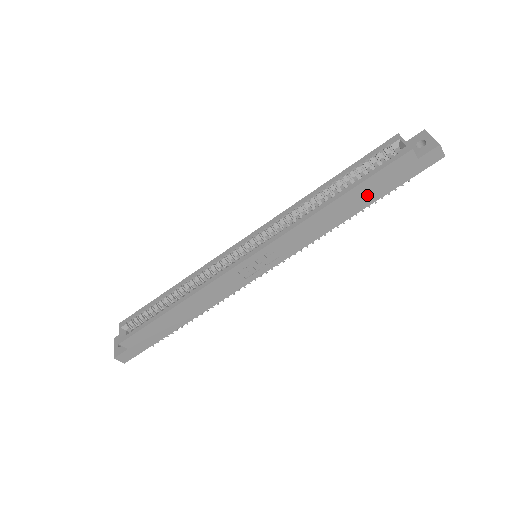
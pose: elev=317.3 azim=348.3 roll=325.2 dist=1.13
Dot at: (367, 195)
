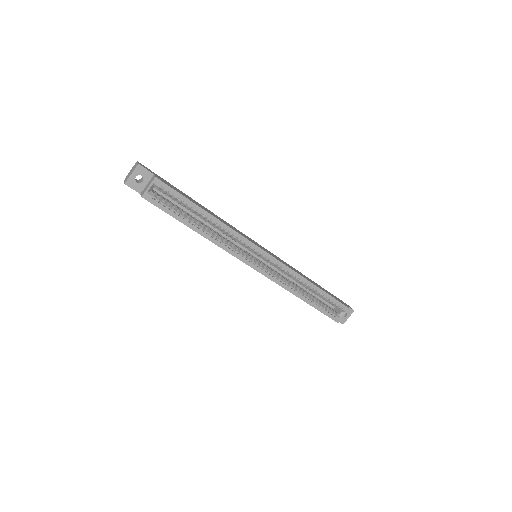
Dot at: occluded
